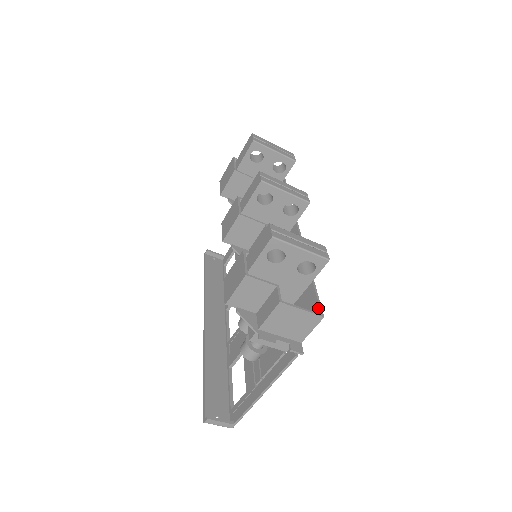
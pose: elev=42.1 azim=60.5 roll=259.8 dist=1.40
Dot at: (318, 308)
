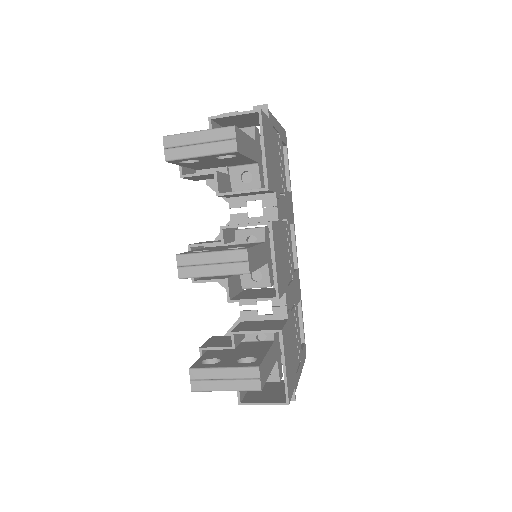
Dot at: (285, 391)
